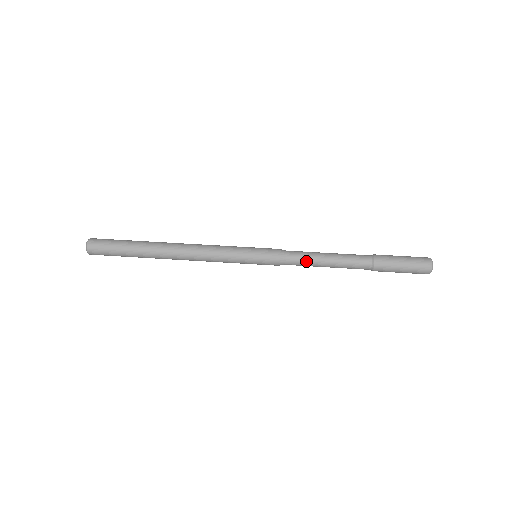
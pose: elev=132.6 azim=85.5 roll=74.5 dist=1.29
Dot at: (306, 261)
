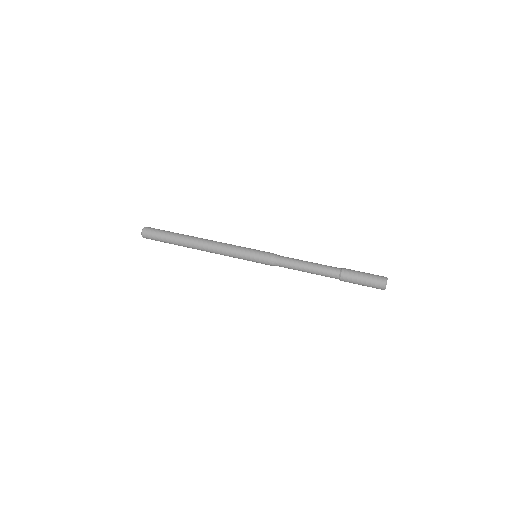
Dot at: (291, 262)
